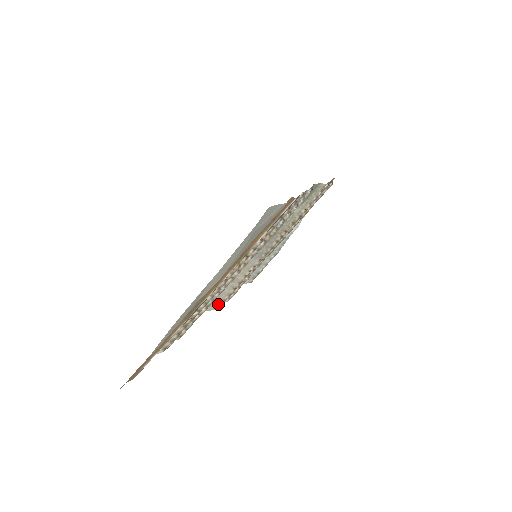
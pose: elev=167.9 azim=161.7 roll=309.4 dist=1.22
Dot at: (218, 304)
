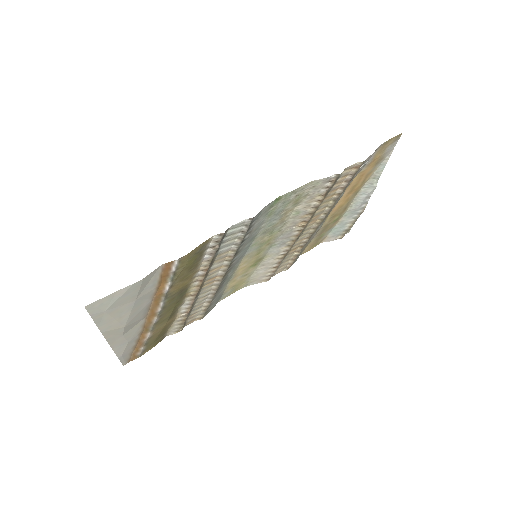
Dot at: (263, 279)
